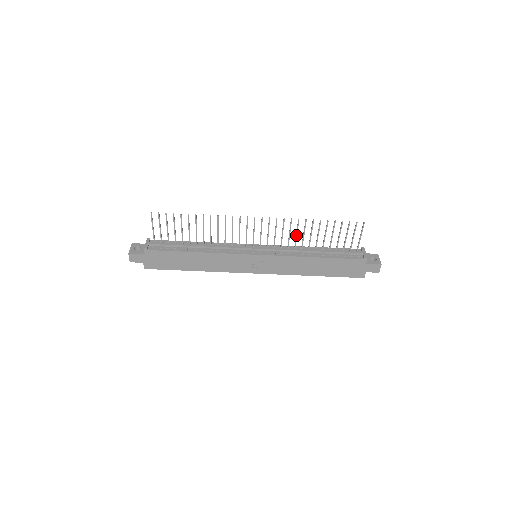
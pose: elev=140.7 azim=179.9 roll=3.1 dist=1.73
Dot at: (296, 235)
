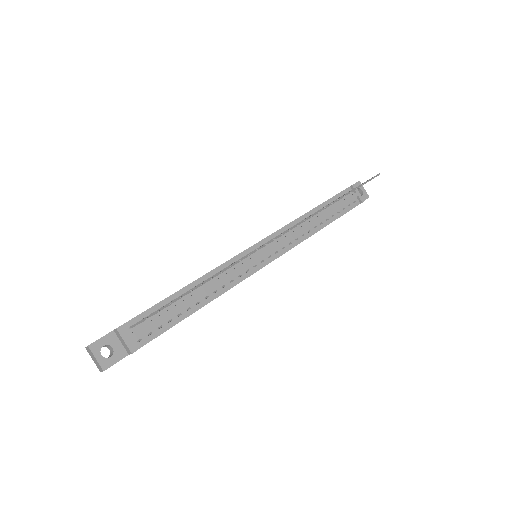
Dot at: occluded
